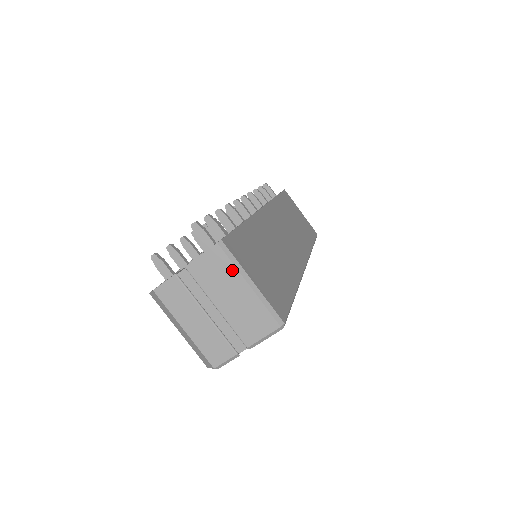
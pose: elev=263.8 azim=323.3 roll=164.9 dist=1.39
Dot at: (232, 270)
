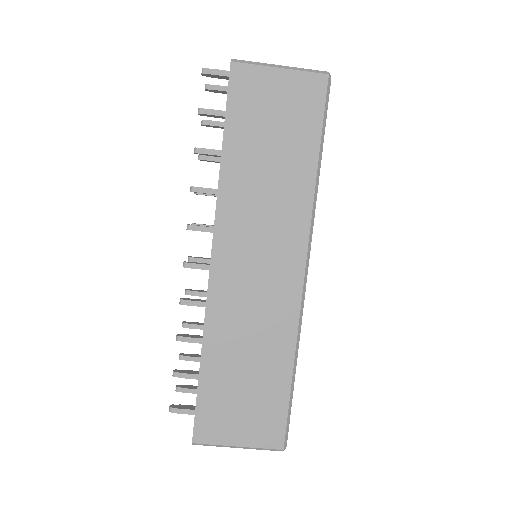
Dot at: (218, 444)
